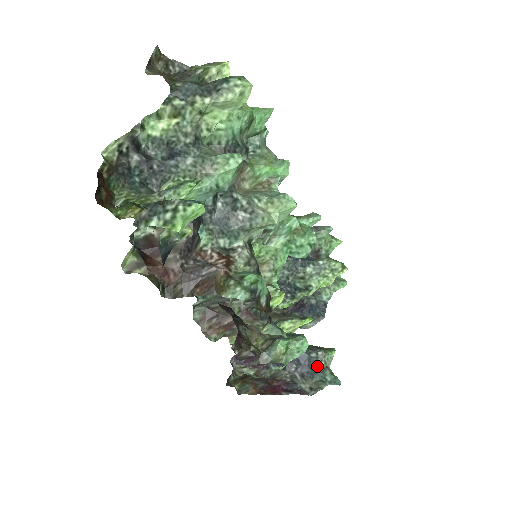
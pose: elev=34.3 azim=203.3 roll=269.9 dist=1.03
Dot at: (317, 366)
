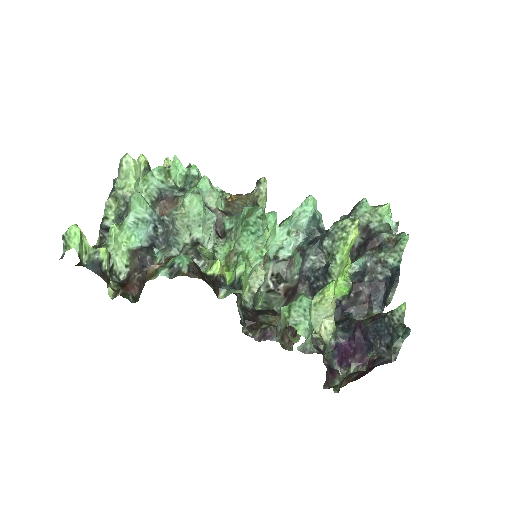
Dot at: (392, 329)
